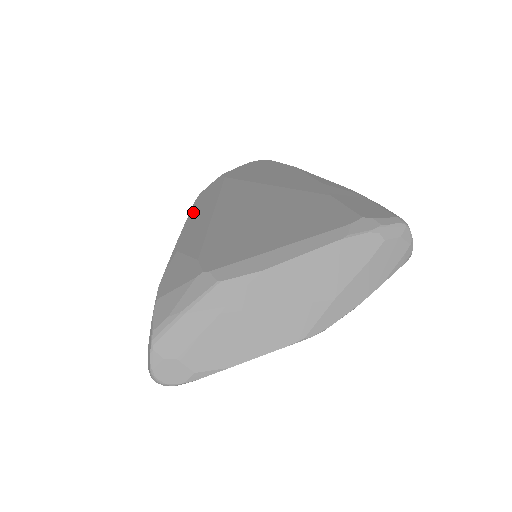
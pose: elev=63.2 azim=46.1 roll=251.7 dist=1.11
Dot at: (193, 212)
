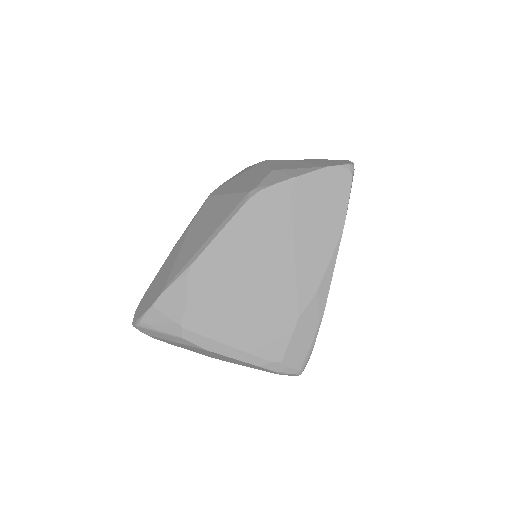
Dot at: (231, 225)
